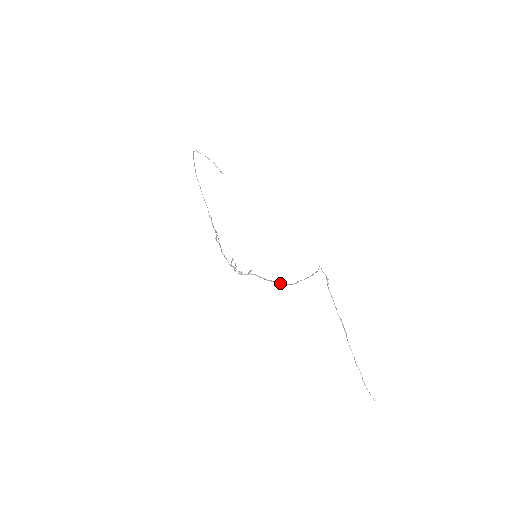
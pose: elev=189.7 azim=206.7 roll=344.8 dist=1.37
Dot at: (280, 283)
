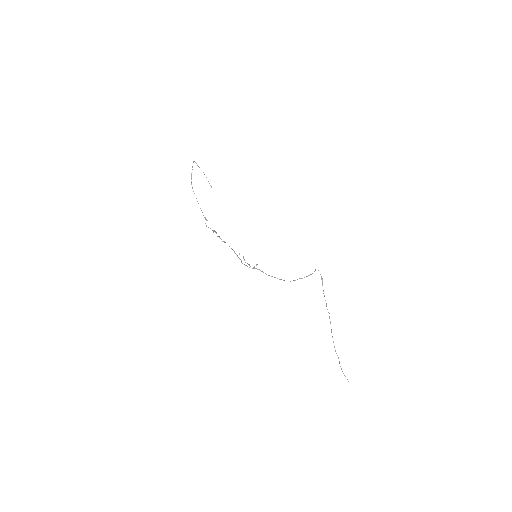
Dot at: (281, 279)
